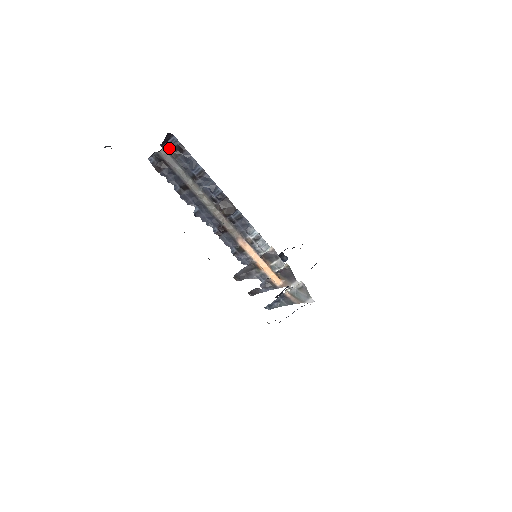
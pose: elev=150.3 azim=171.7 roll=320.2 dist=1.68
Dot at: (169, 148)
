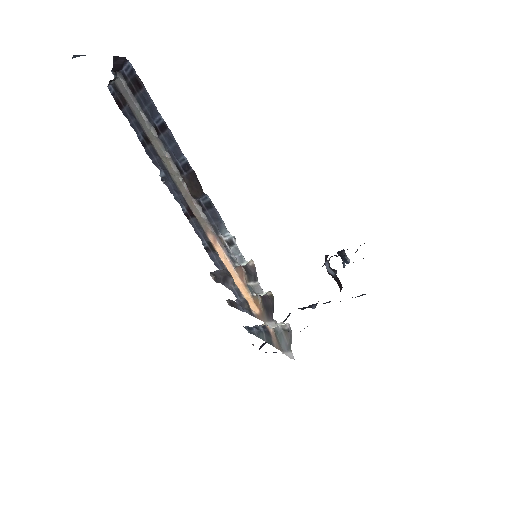
Dot at: (126, 78)
